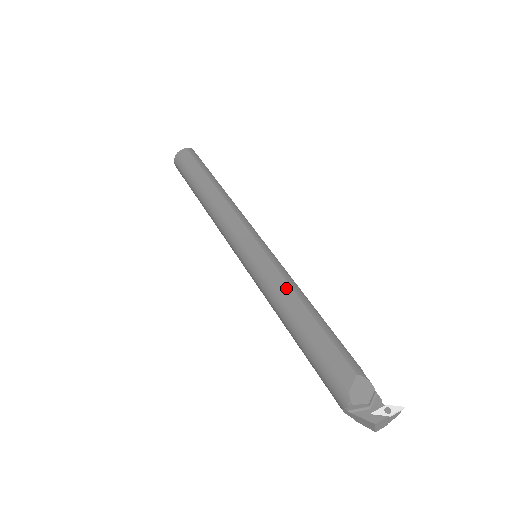
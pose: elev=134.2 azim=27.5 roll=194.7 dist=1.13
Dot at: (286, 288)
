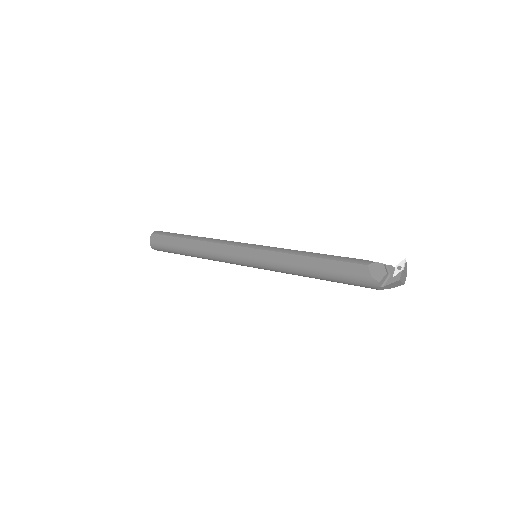
Dot at: (290, 257)
